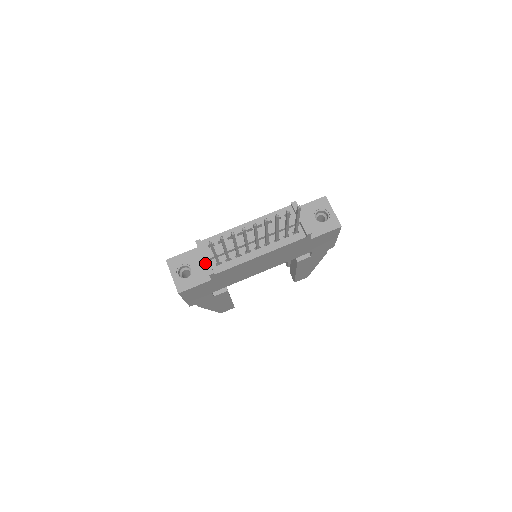
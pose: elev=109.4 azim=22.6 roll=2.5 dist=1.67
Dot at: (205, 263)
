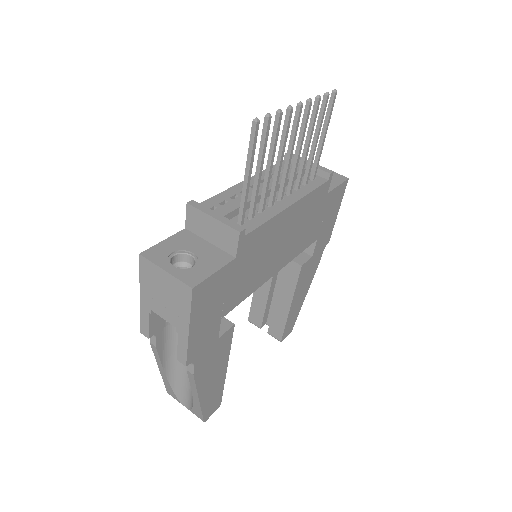
Dot at: (222, 221)
